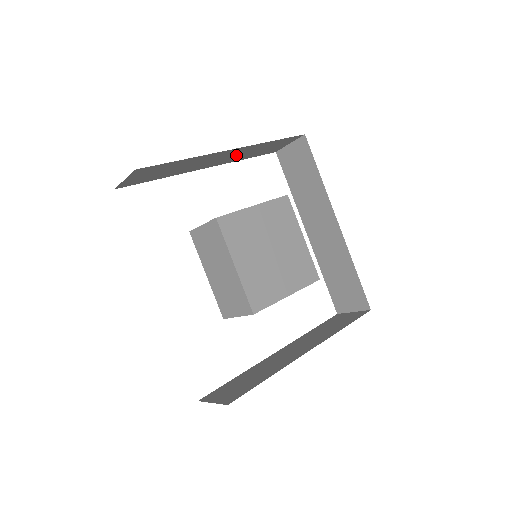
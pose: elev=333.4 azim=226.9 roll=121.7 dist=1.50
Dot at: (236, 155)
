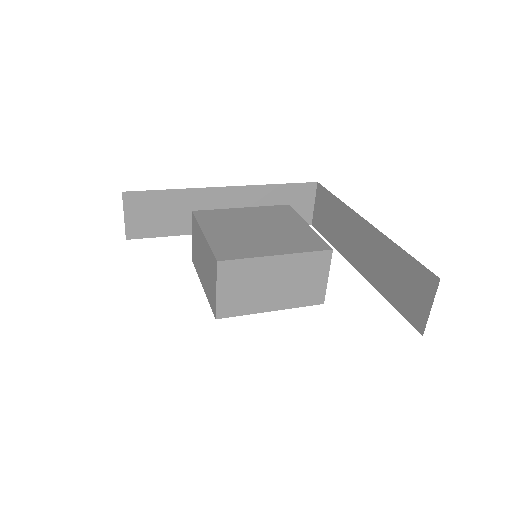
Dot at: occluded
